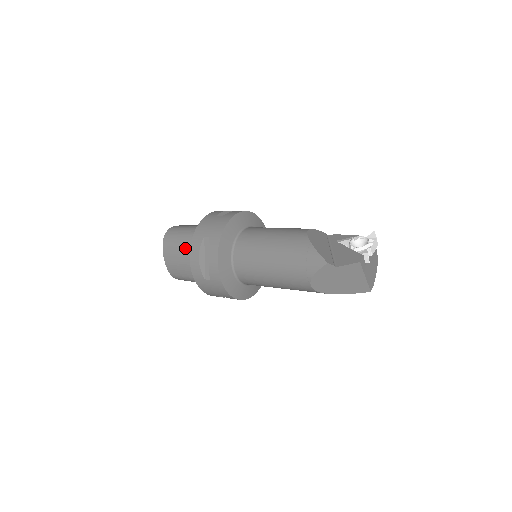
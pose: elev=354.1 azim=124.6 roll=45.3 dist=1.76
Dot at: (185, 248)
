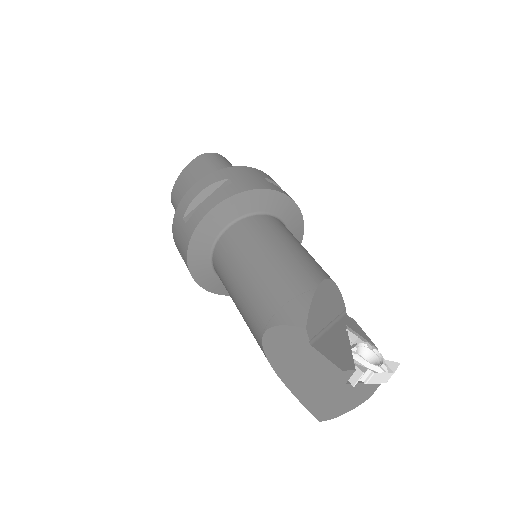
Dot at: occluded
